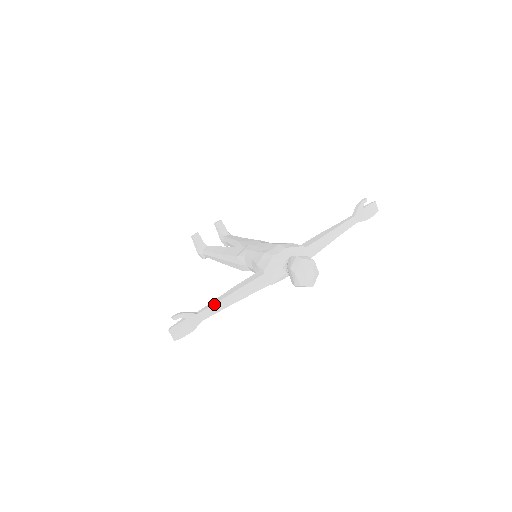
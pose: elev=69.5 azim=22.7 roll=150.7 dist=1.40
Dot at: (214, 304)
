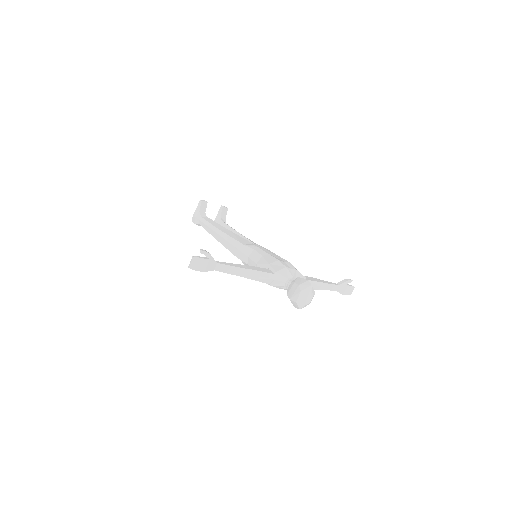
Dot at: (231, 266)
